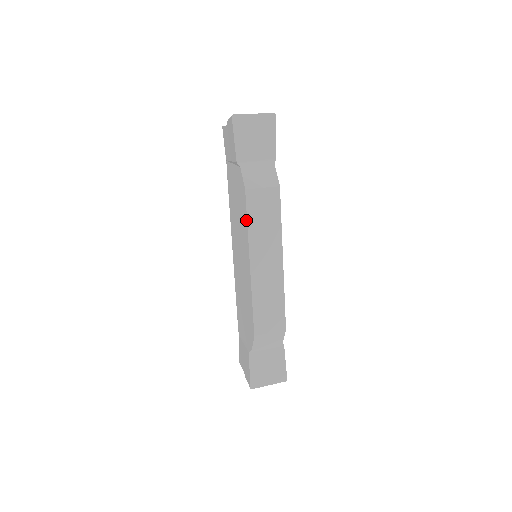
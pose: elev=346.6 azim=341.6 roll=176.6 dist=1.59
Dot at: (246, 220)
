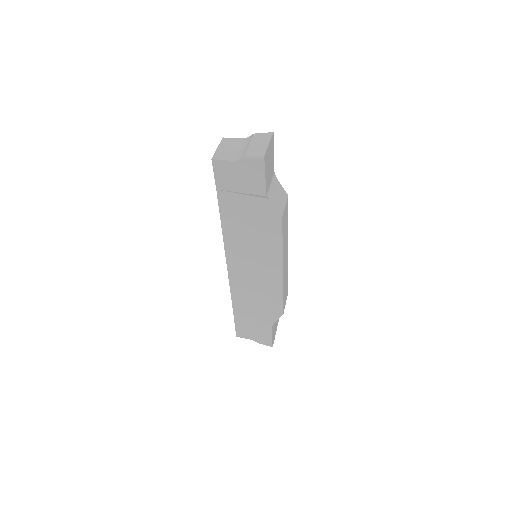
Dot at: (280, 240)
